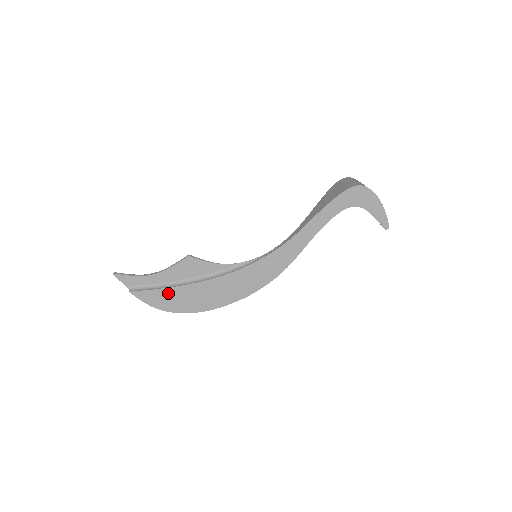
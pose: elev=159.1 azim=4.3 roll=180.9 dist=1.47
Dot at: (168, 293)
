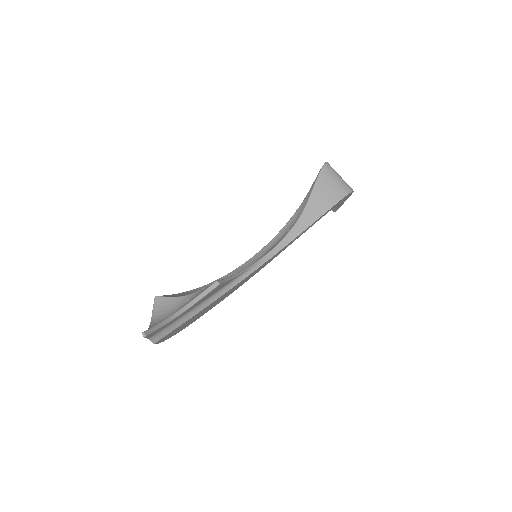
Dot at: (185, 323)
